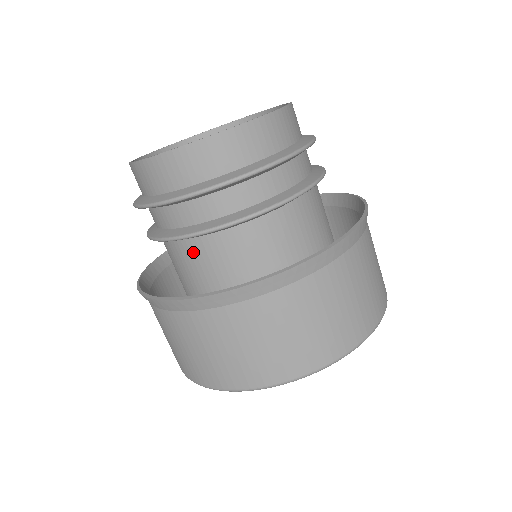
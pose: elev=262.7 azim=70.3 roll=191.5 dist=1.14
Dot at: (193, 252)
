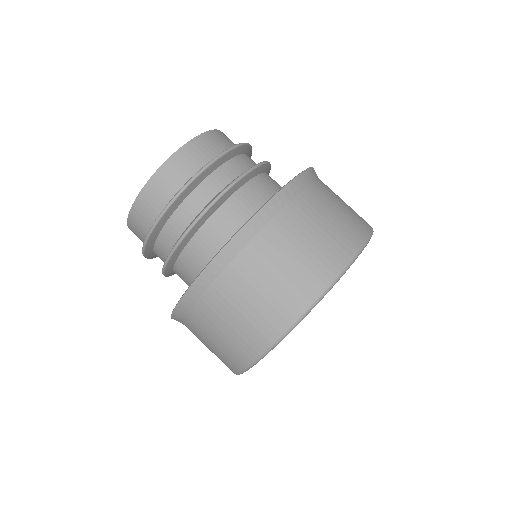
Dot at: (189, 262)
